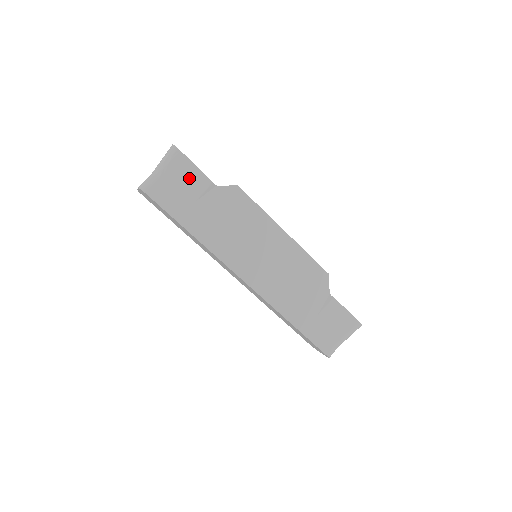
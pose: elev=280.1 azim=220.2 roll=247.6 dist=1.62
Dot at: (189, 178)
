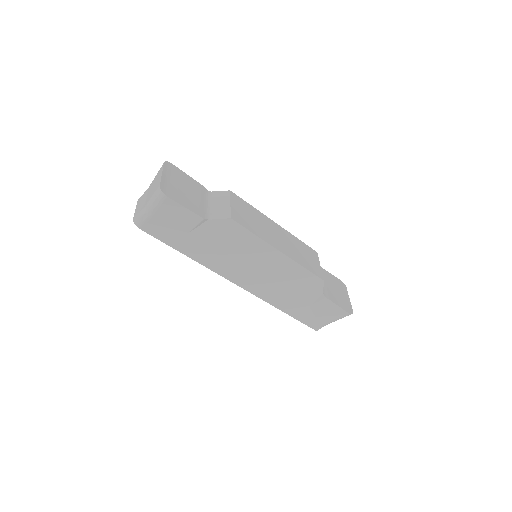
Dot at: (179, 216)
